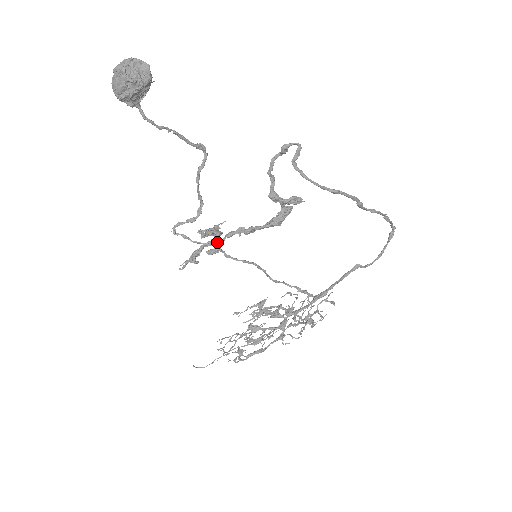
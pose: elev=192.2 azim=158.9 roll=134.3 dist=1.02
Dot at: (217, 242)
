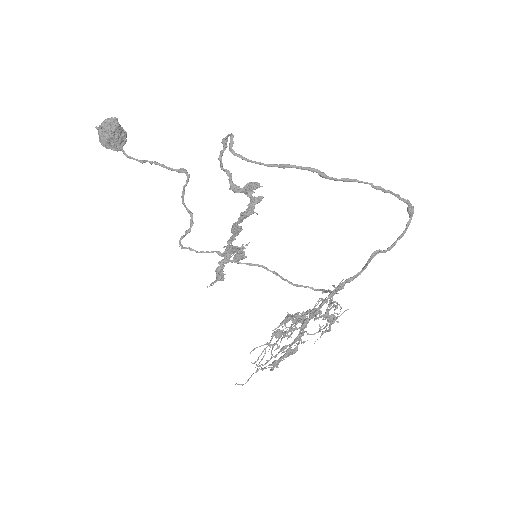
Dot at: (224, 252)
